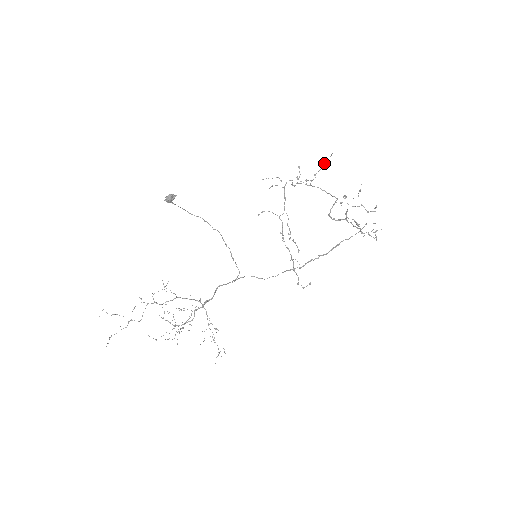
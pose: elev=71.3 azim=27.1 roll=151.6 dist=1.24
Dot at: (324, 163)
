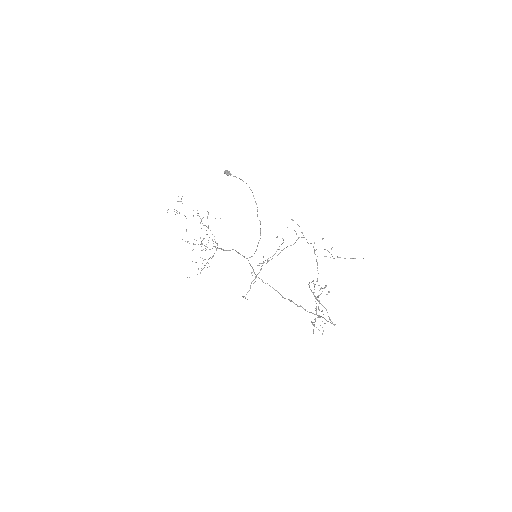
Dot at: (352, 258)
